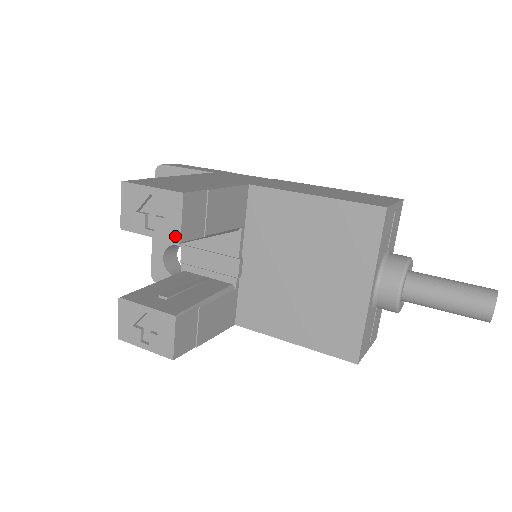
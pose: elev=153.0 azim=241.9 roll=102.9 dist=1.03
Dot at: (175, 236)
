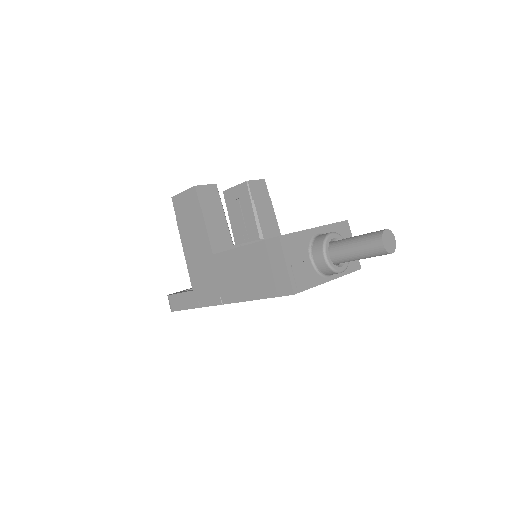
Dot at: (247, 181)
